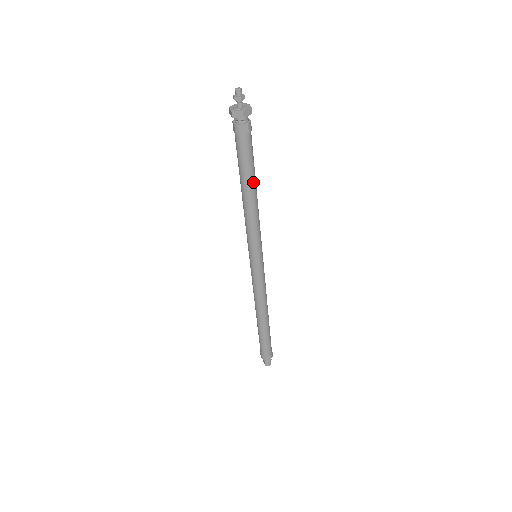
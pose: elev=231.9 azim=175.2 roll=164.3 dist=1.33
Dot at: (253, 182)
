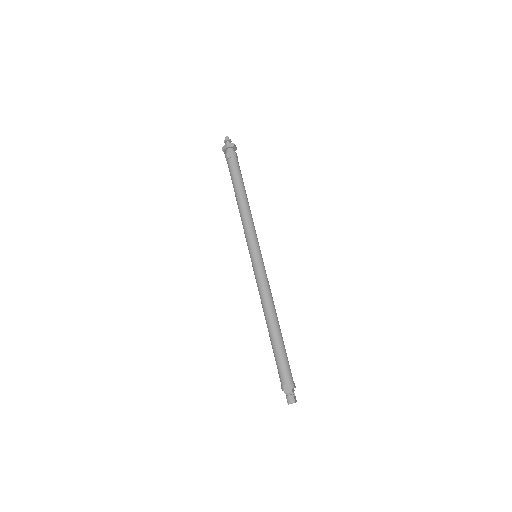
Dot at: (241, 189)
